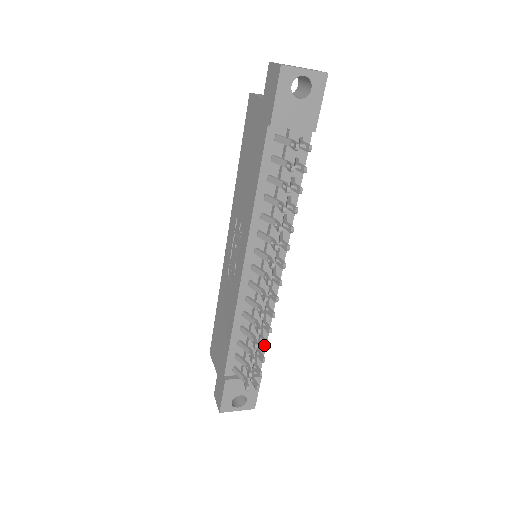
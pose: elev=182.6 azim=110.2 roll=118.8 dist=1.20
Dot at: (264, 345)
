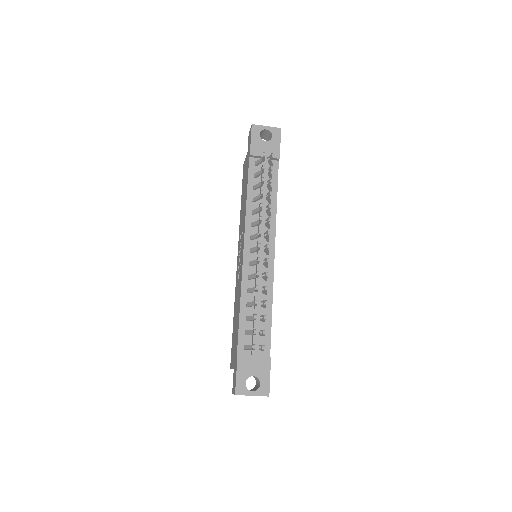
Dot at: (263, 303)
